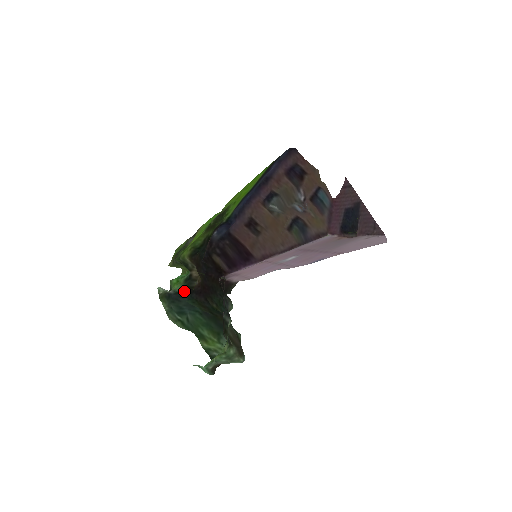
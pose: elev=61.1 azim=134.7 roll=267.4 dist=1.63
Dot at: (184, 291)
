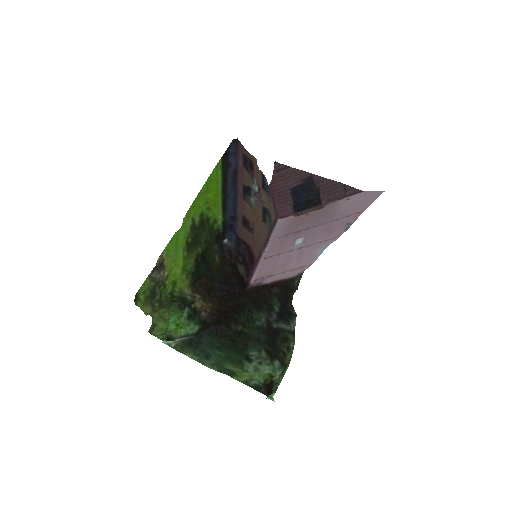
Dot at: (200, 329)
